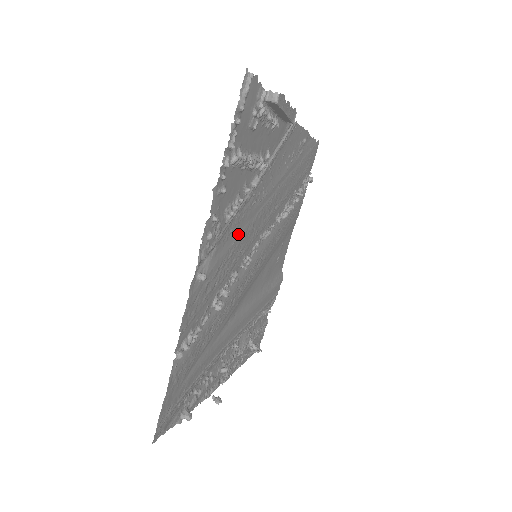
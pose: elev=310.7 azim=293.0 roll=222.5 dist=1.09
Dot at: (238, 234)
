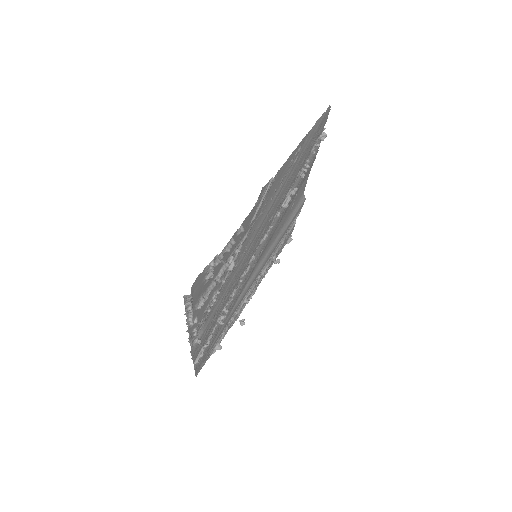
Dot at: (226, 289)
